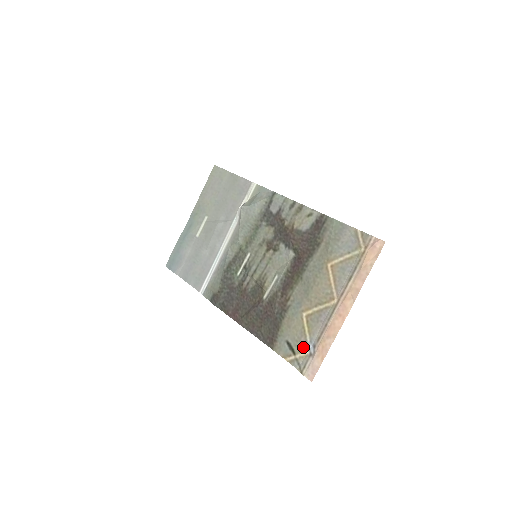
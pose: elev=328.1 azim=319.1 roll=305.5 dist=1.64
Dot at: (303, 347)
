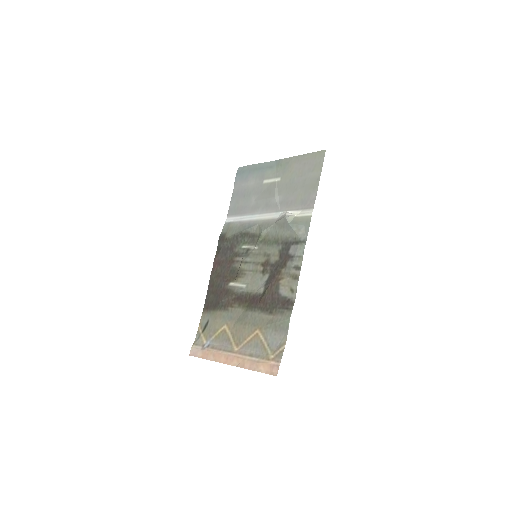
Dot at: (207, 337)
